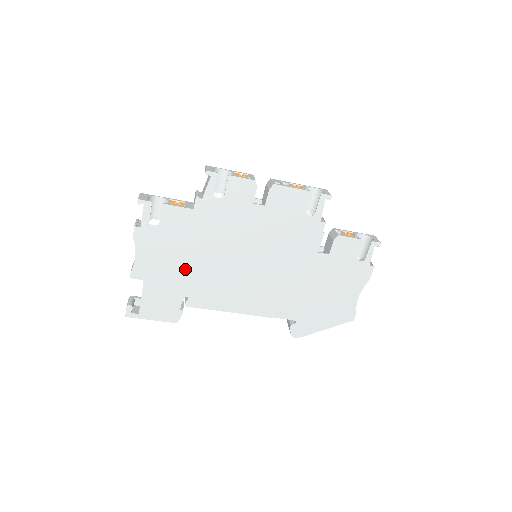
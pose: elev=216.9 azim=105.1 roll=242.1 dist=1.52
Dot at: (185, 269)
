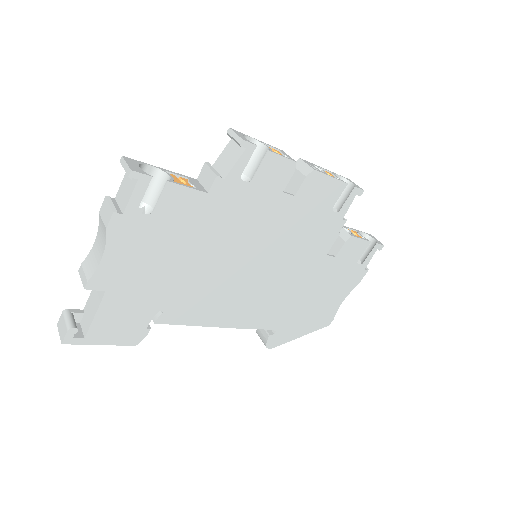
Dot at: (170, 275)
